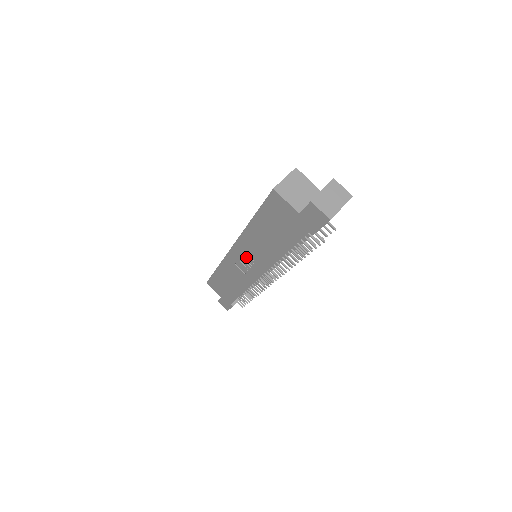
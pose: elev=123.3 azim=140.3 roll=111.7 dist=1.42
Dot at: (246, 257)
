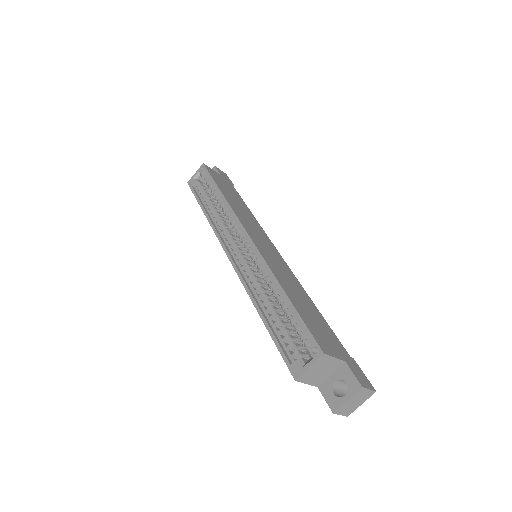
Dot at: occluded
